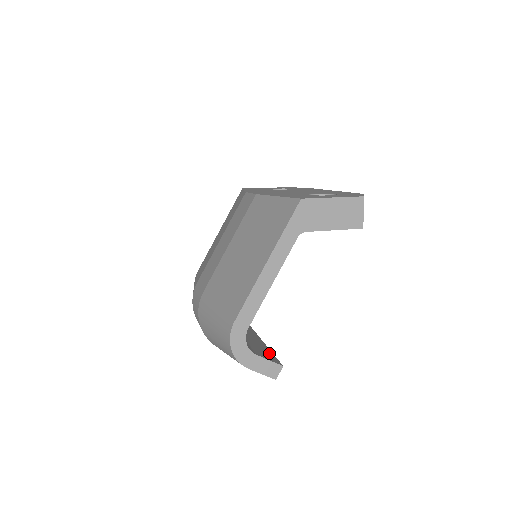
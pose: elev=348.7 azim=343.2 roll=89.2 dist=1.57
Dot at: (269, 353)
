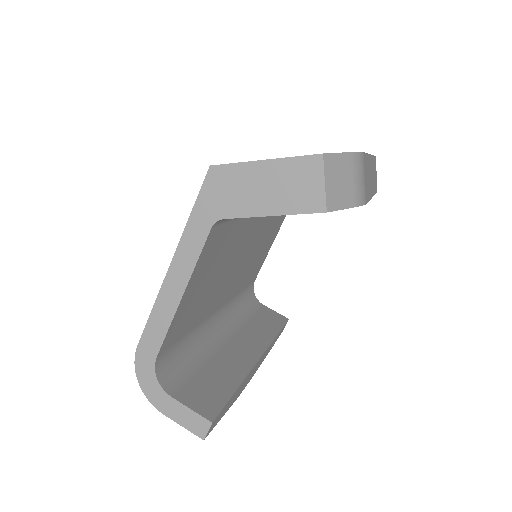
Dot at: (218, 397)
